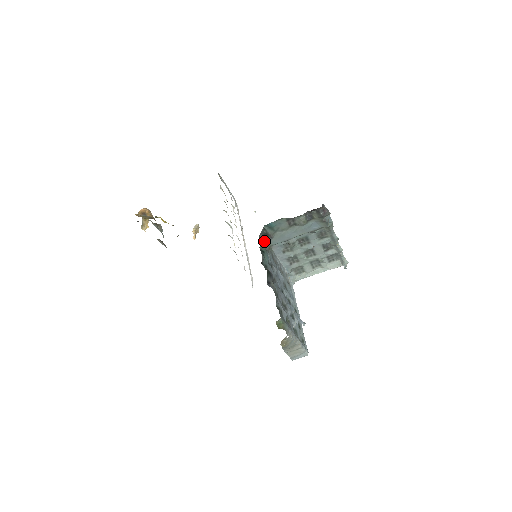
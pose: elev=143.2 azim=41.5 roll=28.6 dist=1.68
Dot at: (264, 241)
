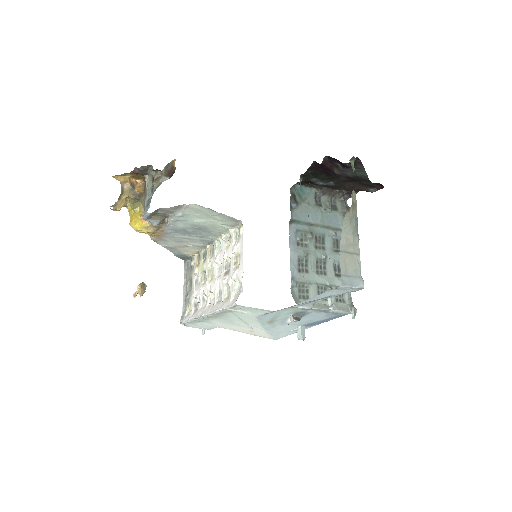
Dot at: (300, 182)
